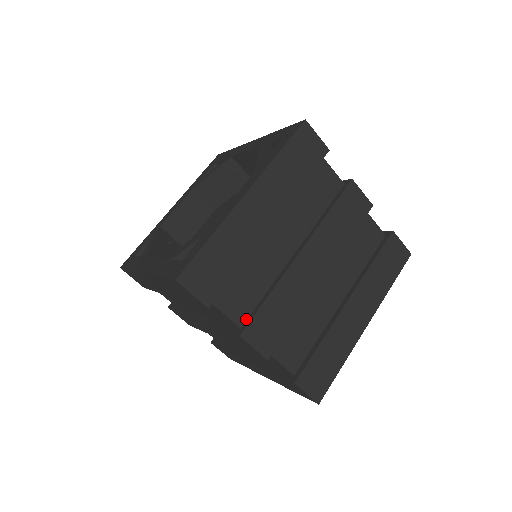
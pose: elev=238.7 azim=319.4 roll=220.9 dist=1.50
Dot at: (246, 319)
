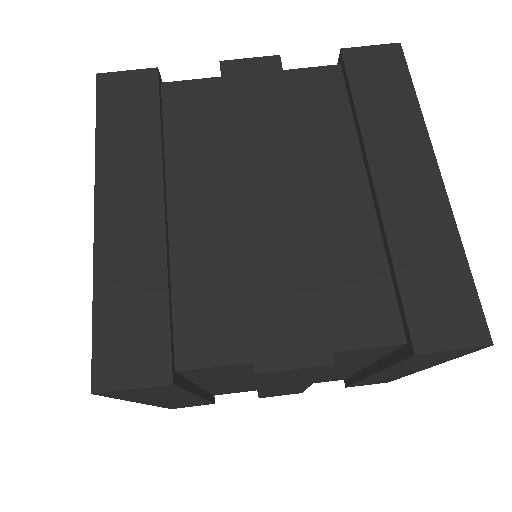
Dot at: occluded
